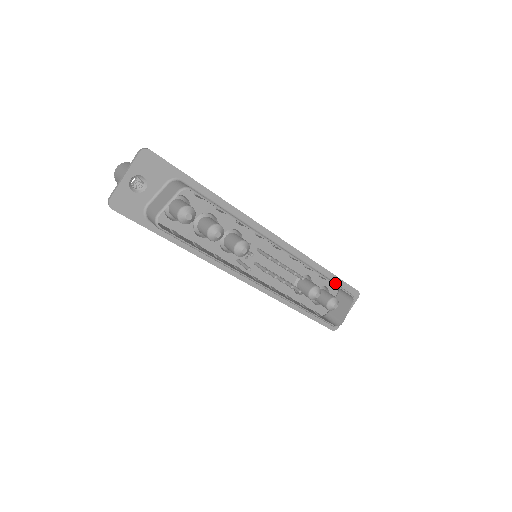
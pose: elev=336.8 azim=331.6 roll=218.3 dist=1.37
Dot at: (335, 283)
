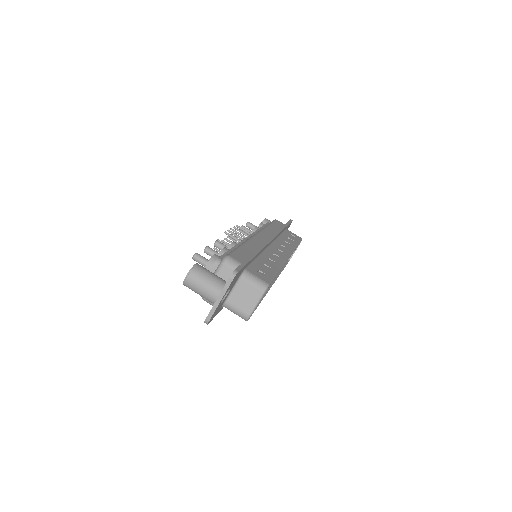
Dot at: (299, 243)
